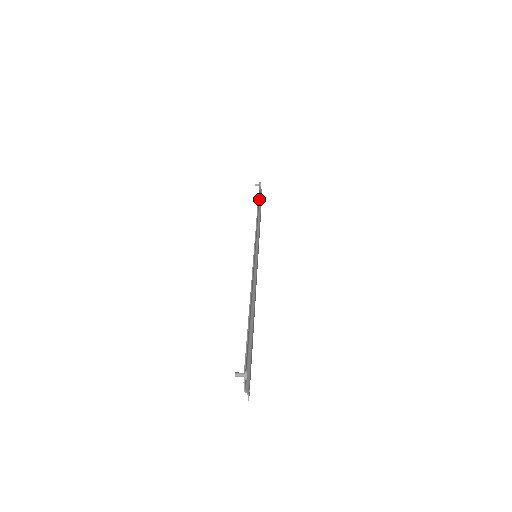
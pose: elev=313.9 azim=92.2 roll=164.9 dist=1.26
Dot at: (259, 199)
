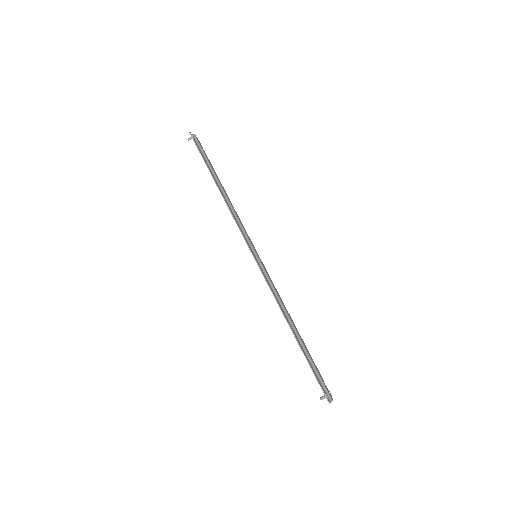
Dot at: (205, 160)
